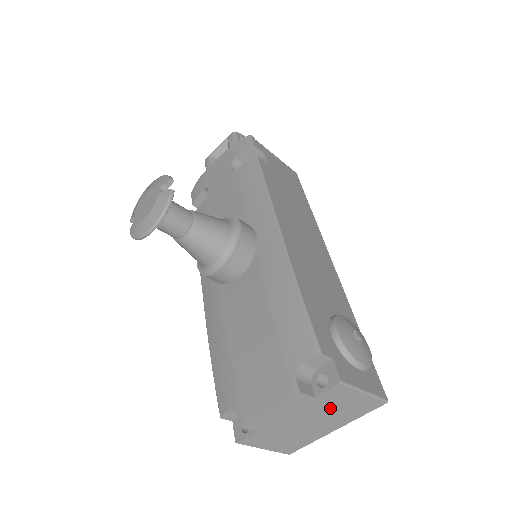
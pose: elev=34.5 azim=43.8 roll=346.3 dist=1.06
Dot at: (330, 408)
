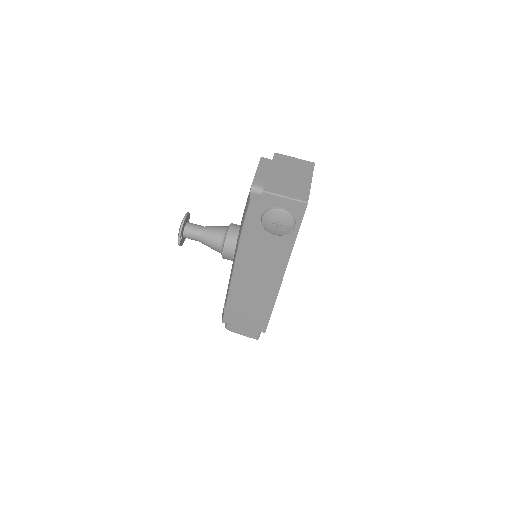
Dot at: (288, 166)
